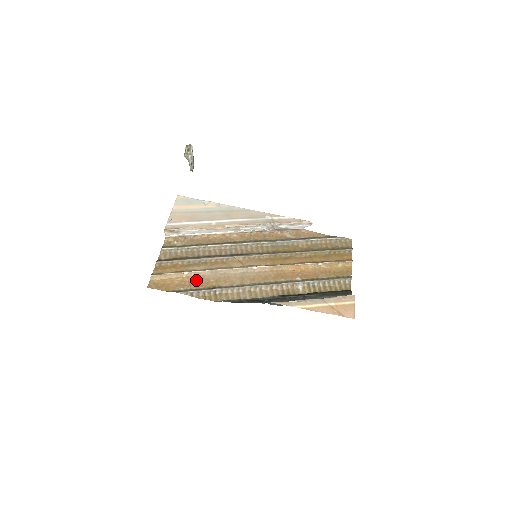
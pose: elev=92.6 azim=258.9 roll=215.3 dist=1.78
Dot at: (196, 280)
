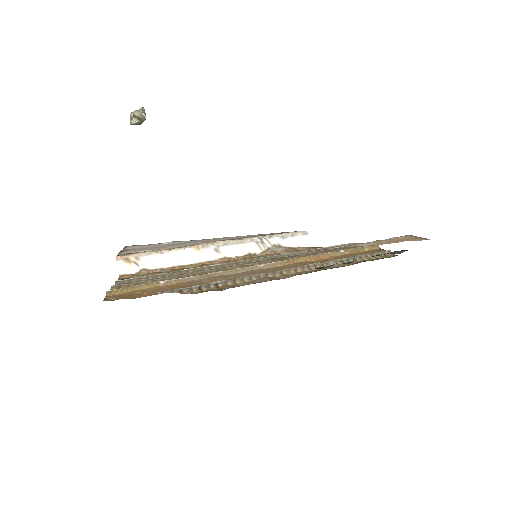
Dot at: (181, 285)
